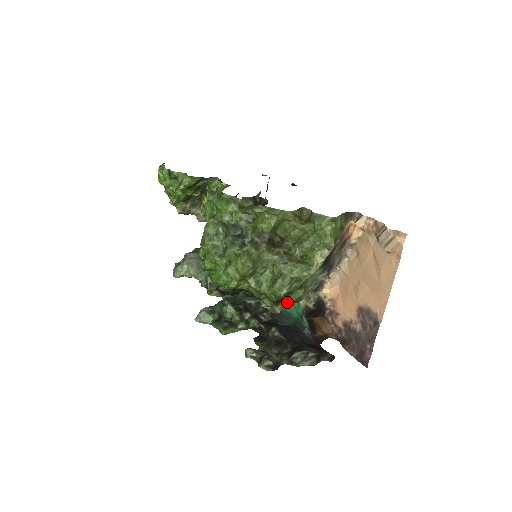
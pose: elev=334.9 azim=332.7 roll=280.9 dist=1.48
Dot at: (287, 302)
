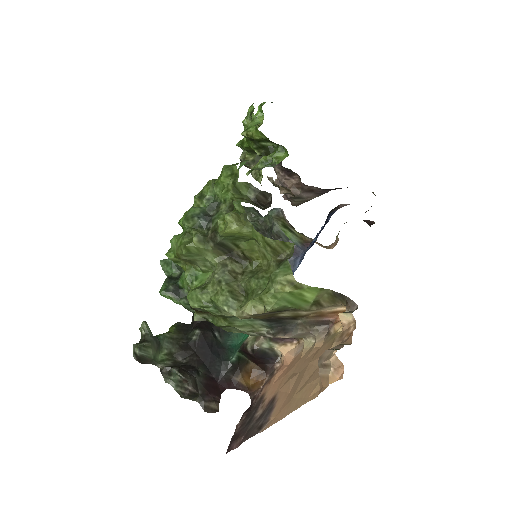
Dot at: (209, 319)
